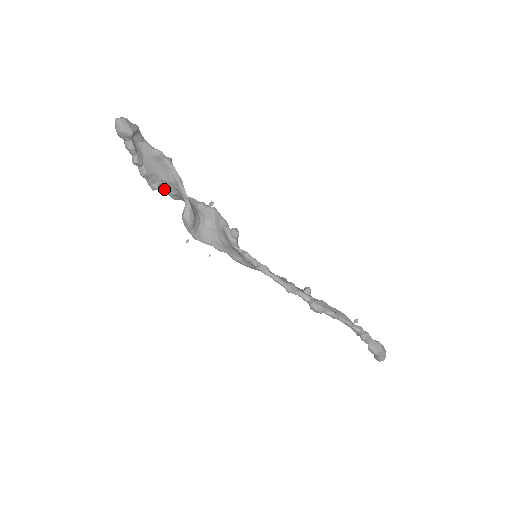
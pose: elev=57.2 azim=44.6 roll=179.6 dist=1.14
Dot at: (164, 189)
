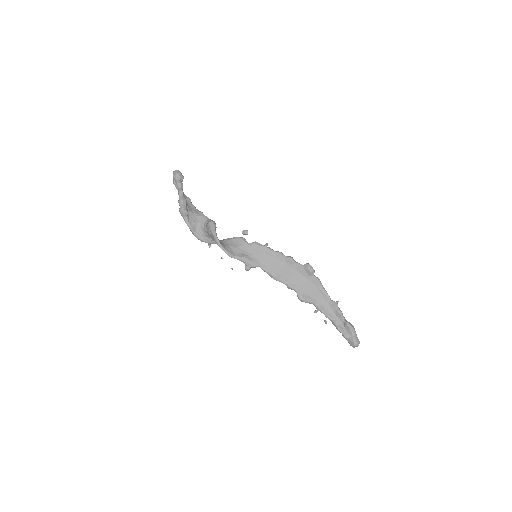
Dot at: (188, 219)
